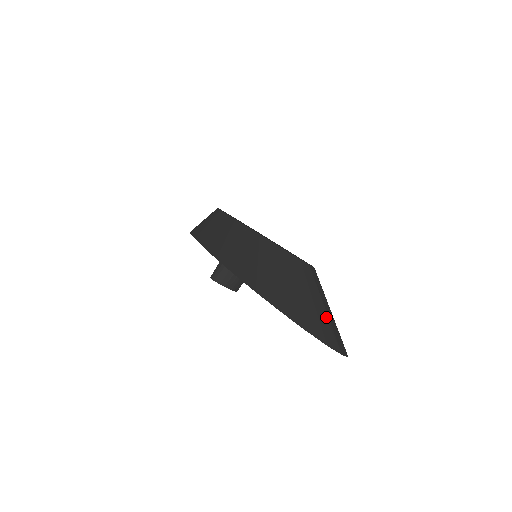
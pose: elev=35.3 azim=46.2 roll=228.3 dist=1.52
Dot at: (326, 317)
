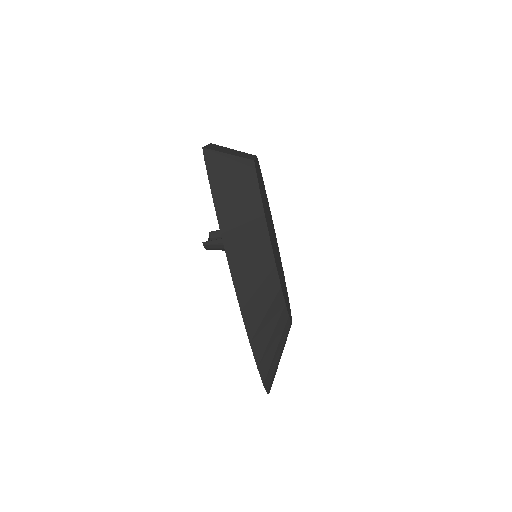
Dot at: occluded
